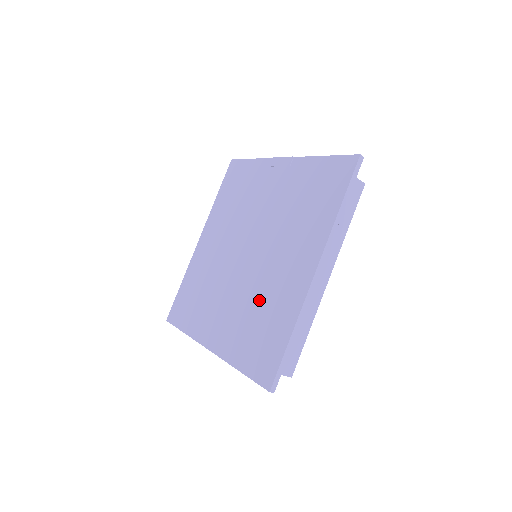
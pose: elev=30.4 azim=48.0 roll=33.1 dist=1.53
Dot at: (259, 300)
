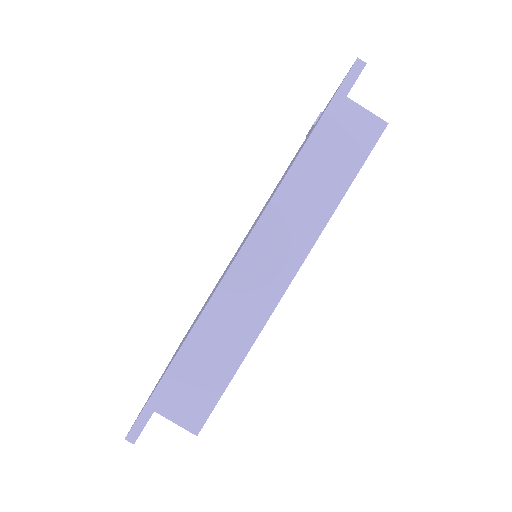
Dot at: occluded
